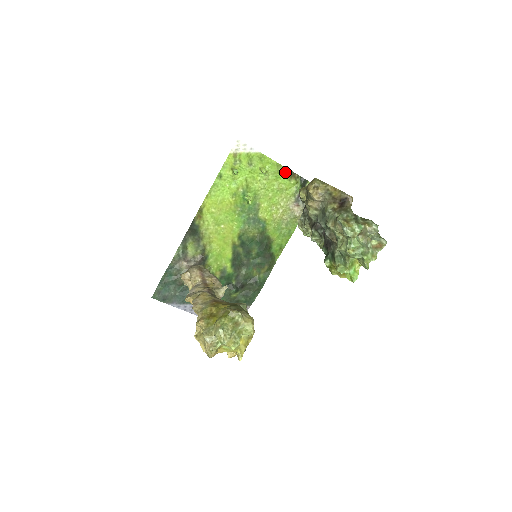
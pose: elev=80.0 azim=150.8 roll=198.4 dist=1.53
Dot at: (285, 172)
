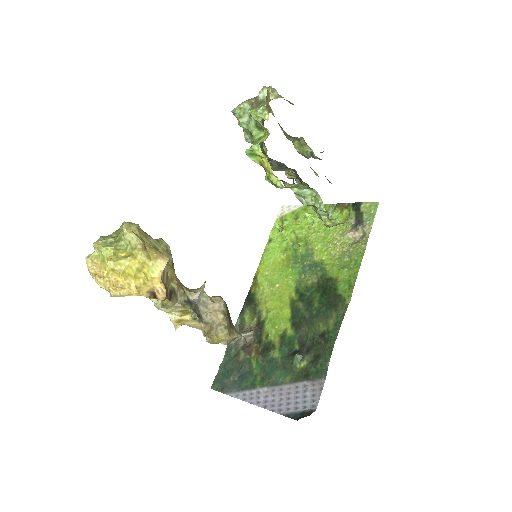
Dot at: occluded
